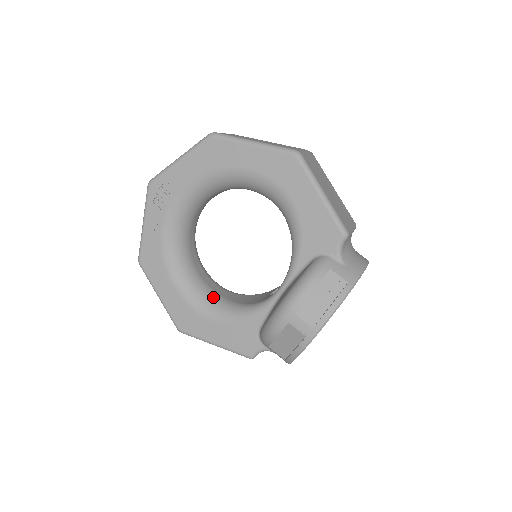
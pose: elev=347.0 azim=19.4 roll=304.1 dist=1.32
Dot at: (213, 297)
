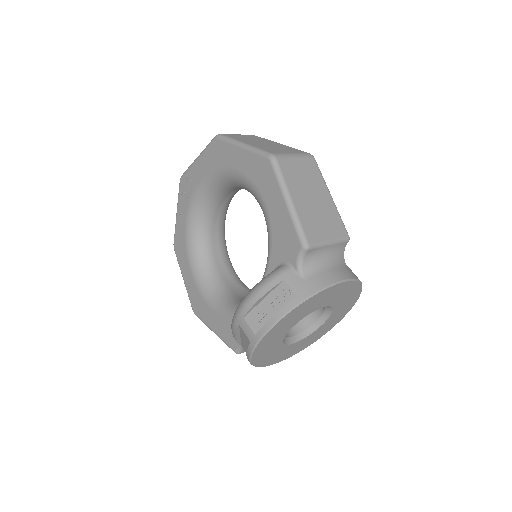
Dot at: (220, 288)
